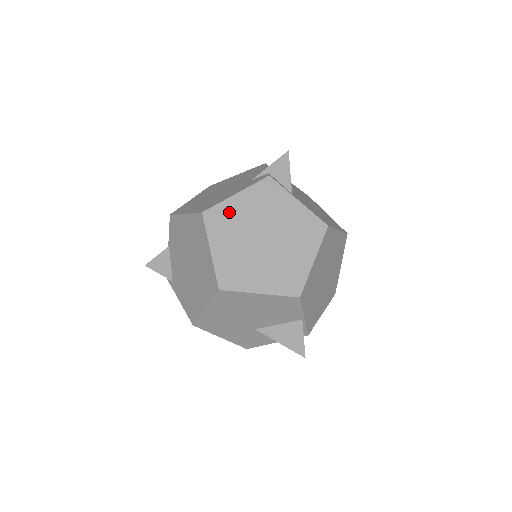
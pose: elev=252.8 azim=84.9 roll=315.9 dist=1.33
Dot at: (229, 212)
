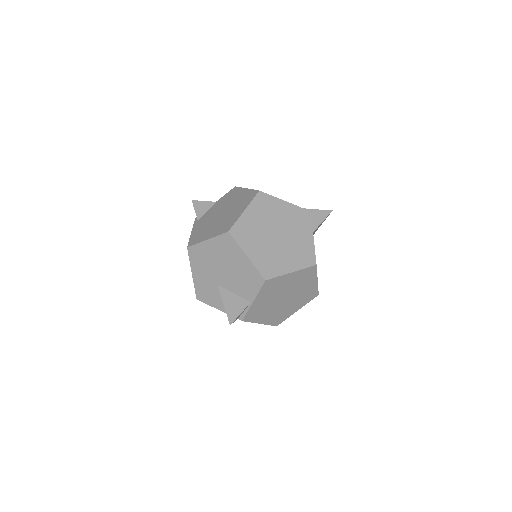
Dot at: (273, 205)
